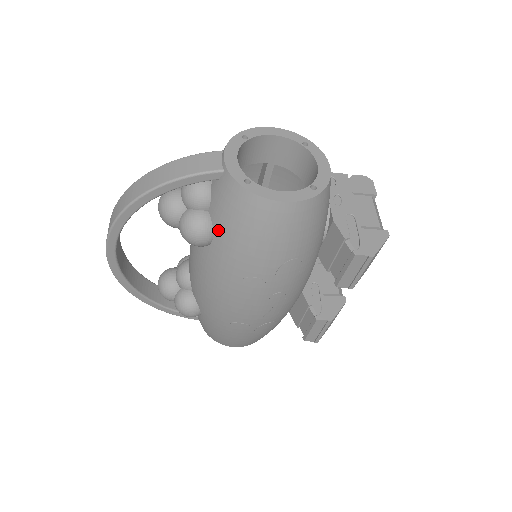
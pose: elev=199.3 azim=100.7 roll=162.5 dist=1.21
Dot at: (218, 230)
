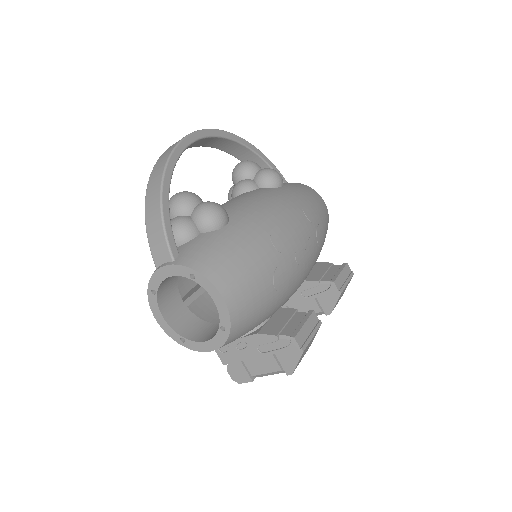
Dot at: (289, 186)
